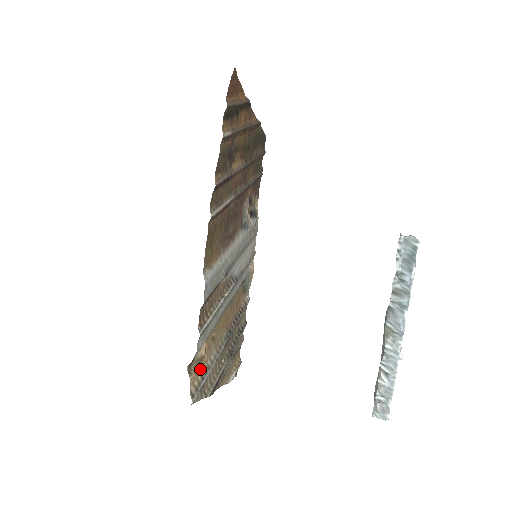
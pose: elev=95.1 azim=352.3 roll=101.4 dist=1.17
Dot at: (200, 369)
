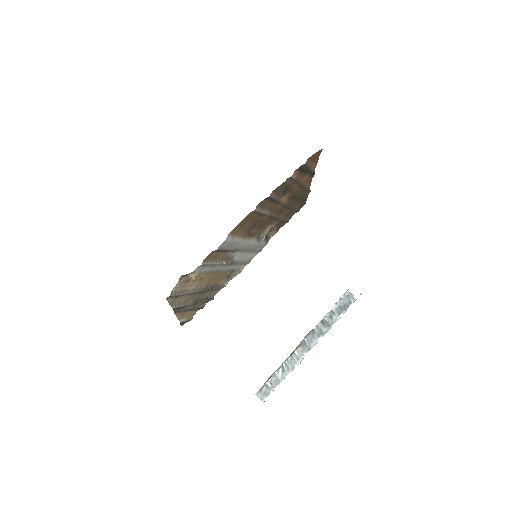
Dot at: (184, 286)
